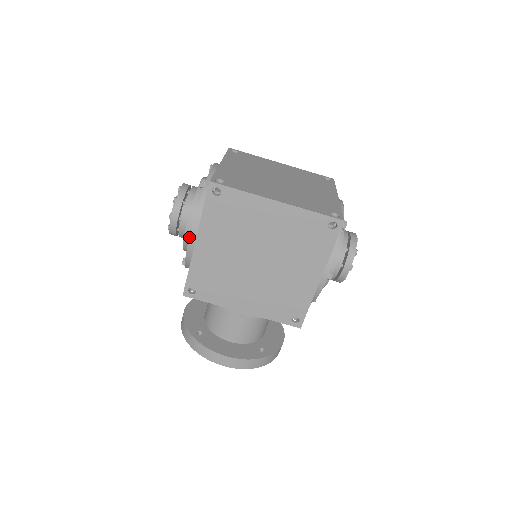
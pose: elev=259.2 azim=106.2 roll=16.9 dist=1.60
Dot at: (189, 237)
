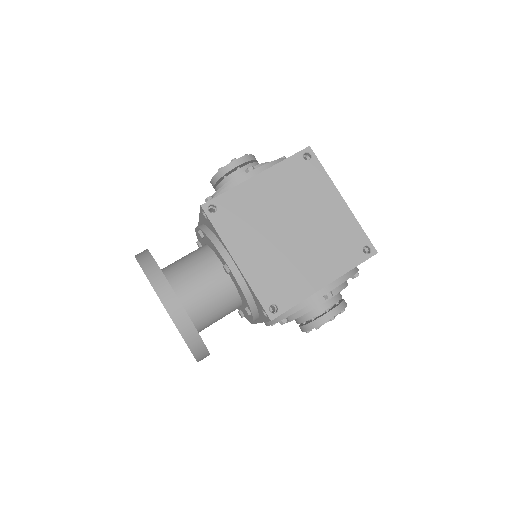
Dot at: (253, 169)
